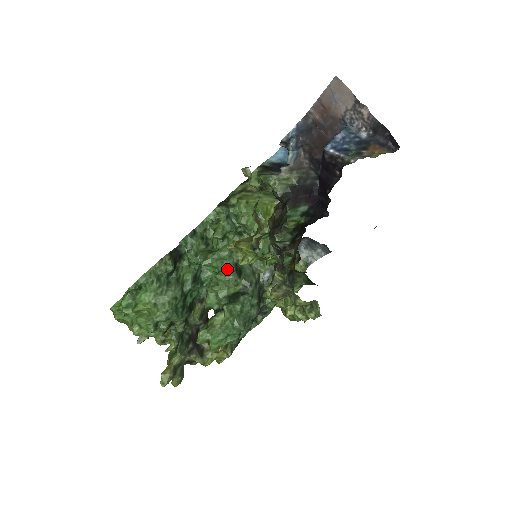
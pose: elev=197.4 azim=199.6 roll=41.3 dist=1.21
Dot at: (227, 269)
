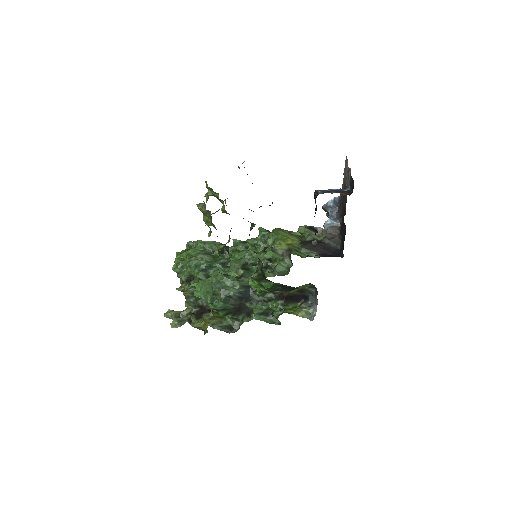
Dot at: (239, 261)
